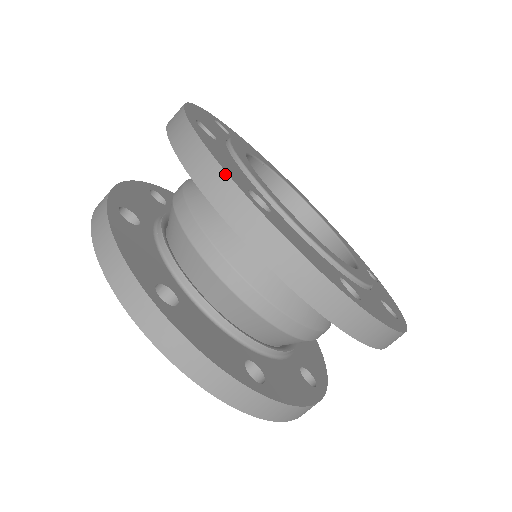
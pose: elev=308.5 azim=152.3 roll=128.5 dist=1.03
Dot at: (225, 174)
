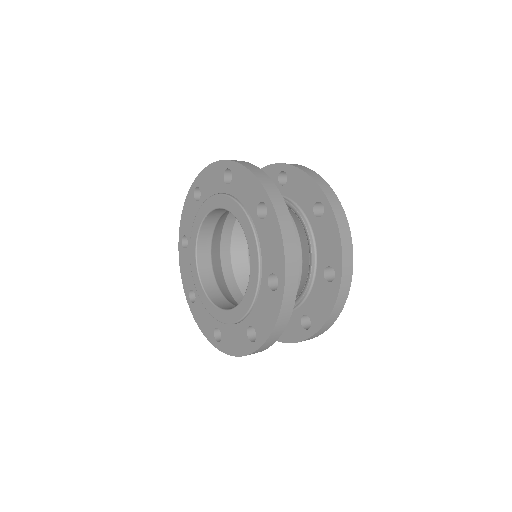
Dot at: occluded
